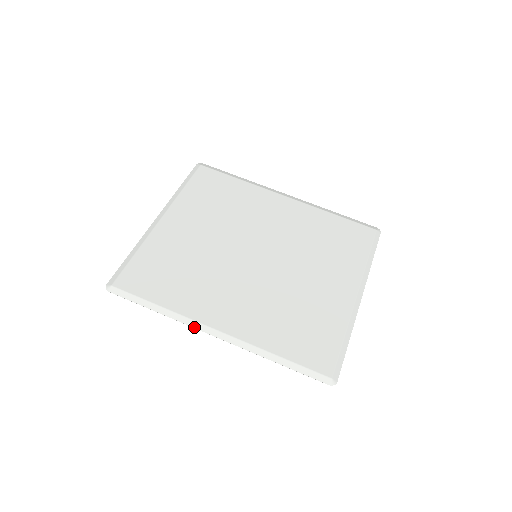
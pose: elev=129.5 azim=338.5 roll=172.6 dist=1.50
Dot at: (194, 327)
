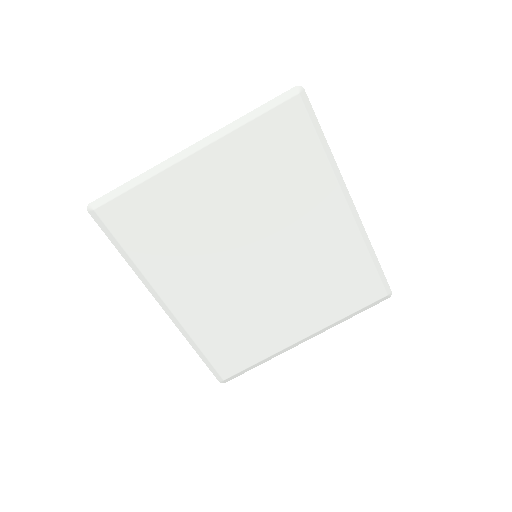
Dot at: (149, 290)
